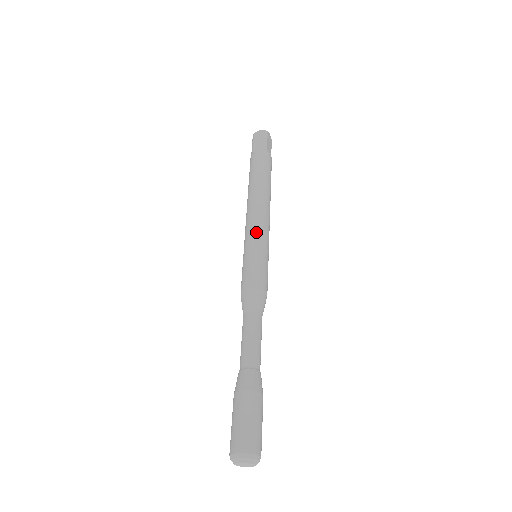
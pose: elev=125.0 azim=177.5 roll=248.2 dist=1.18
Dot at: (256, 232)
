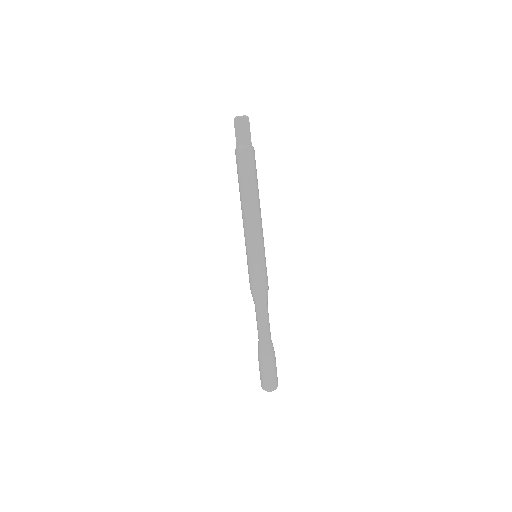
Dot at: (257, 242)
